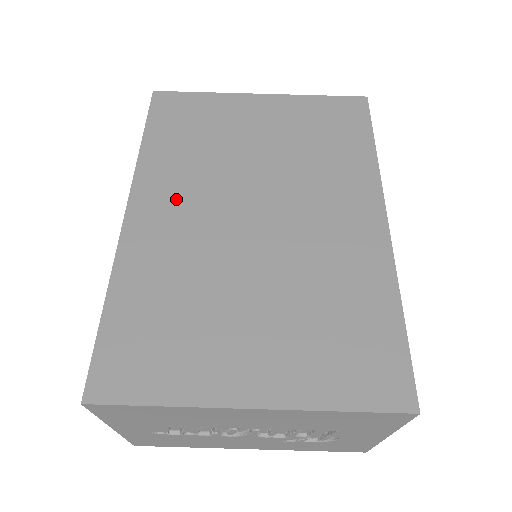
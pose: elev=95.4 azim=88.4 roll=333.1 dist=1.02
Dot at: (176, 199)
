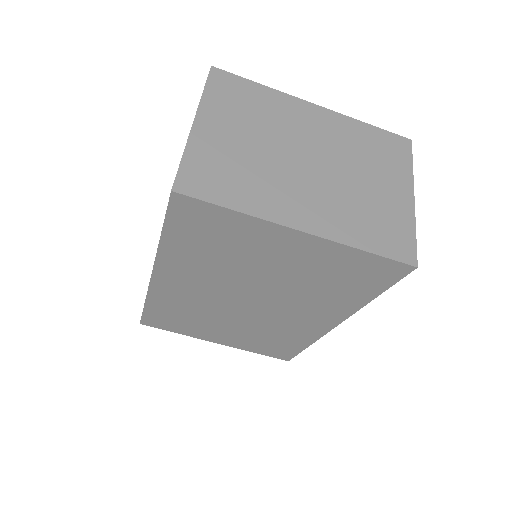
Dot at: (190, 280)
